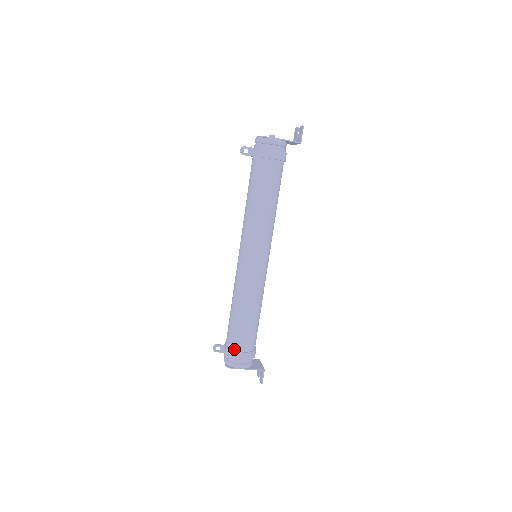
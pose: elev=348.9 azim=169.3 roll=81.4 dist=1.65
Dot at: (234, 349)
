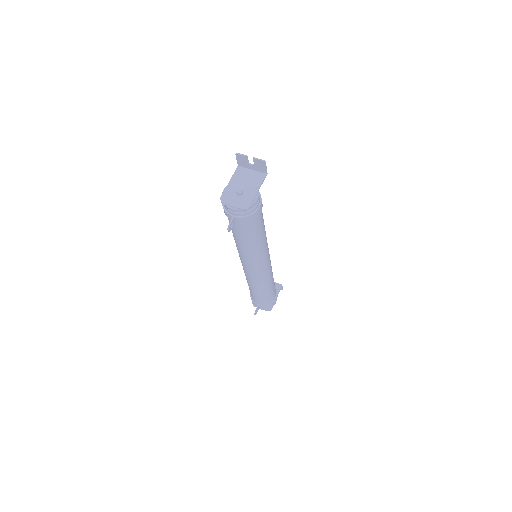
Dot at: (270, 303)
